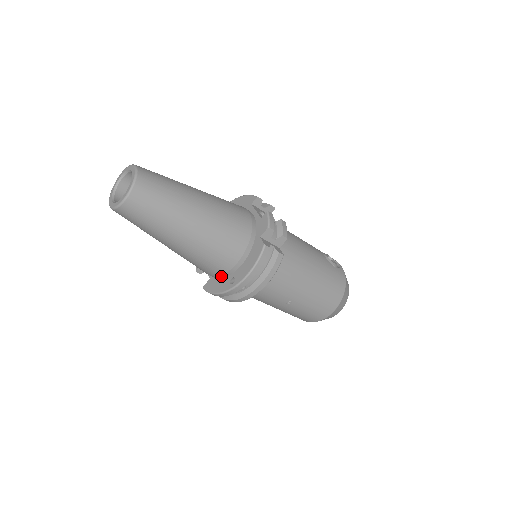
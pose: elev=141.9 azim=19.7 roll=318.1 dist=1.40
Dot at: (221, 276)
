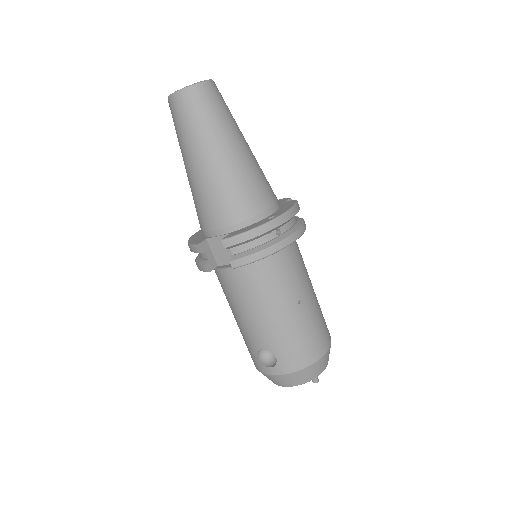
Dot at: (253, 219)
